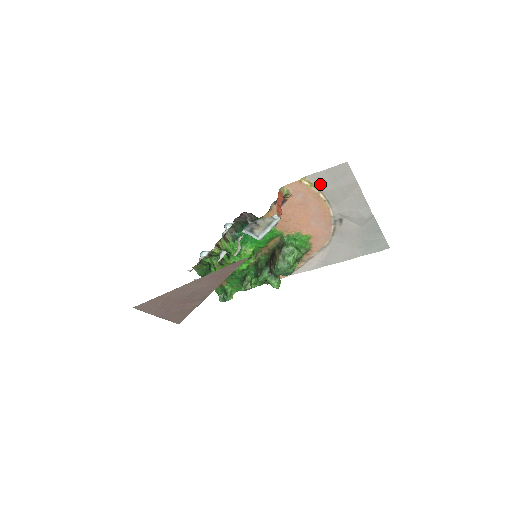
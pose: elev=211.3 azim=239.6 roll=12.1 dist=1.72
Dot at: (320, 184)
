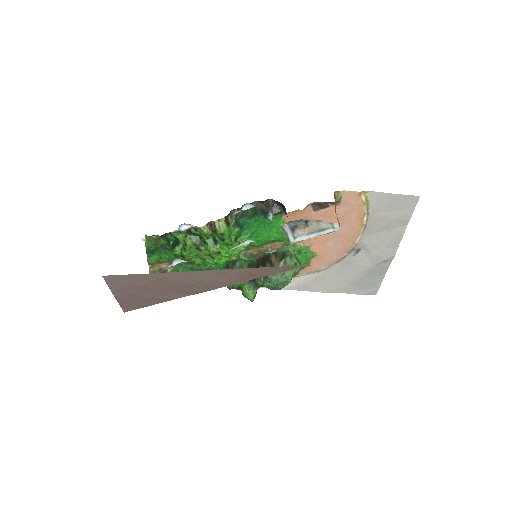
Dot at: (374, 206)
